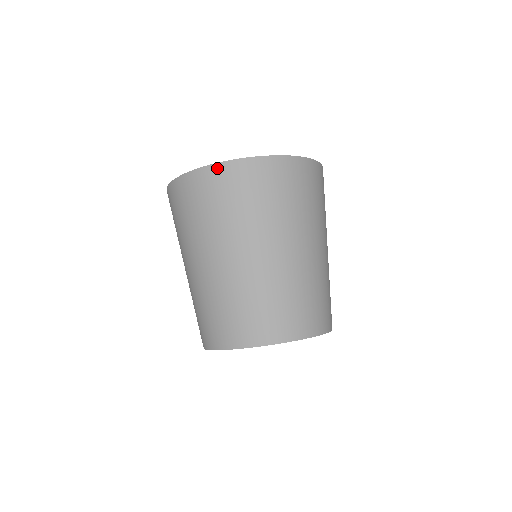
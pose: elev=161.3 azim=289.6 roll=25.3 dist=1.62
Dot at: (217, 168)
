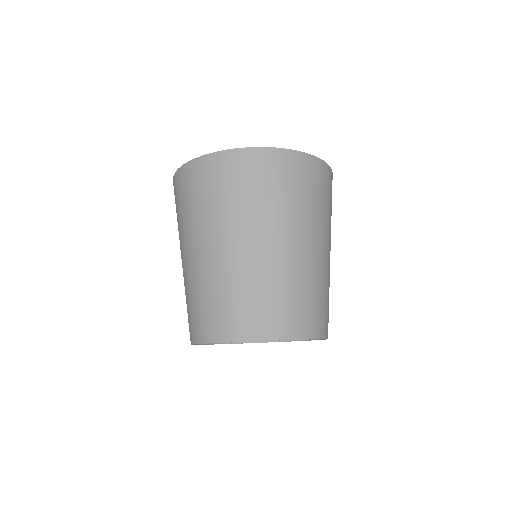
Dot at: (192, 165)
